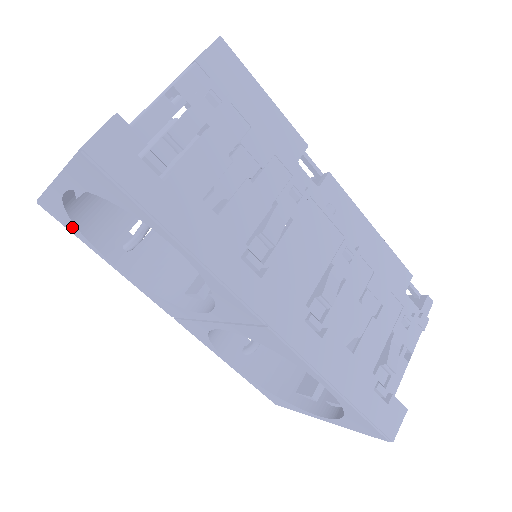
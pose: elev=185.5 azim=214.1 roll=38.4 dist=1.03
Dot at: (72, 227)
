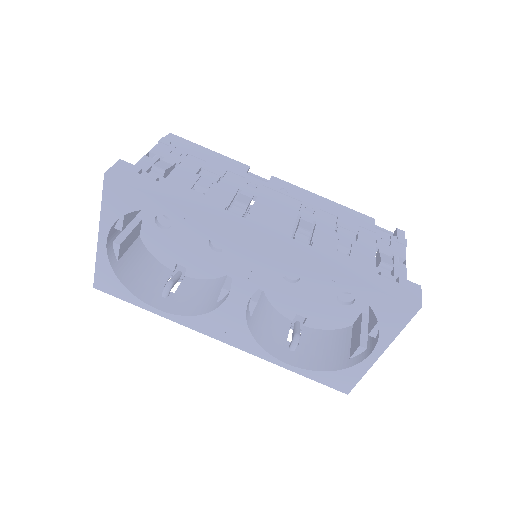
Dot at: (121, 290)
